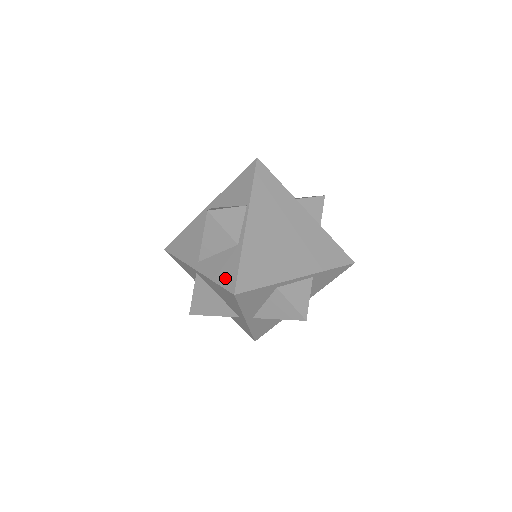
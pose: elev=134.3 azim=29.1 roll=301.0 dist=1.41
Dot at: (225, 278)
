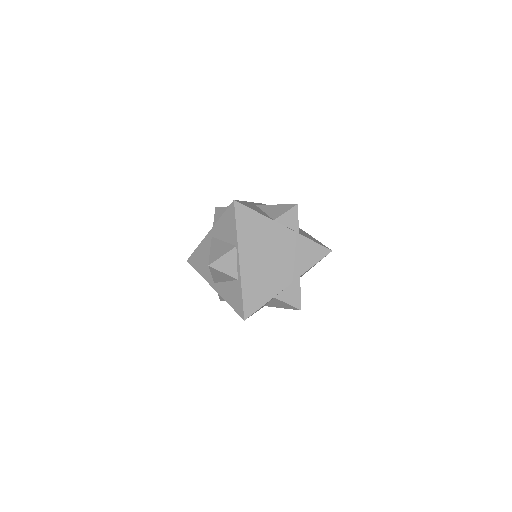
Dot at: (235, 305)
